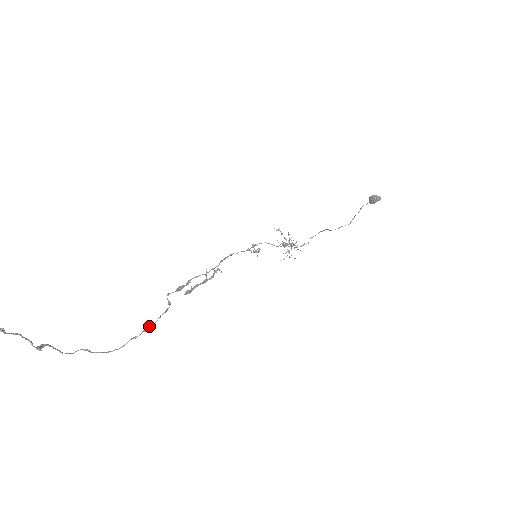
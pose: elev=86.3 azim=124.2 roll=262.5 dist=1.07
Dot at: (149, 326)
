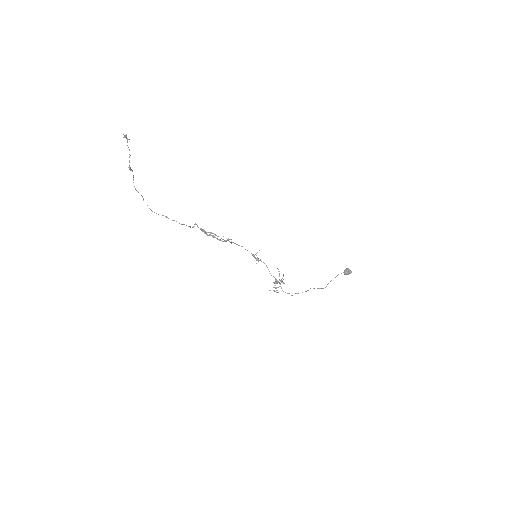
Dot at: occluded
